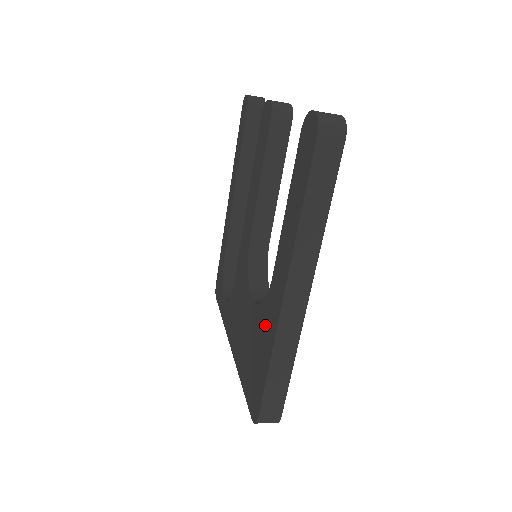
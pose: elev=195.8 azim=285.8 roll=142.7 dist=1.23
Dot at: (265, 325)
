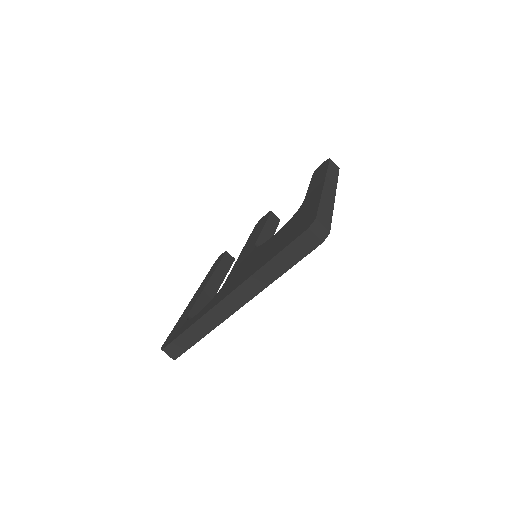
Dot at: (304, 209)
